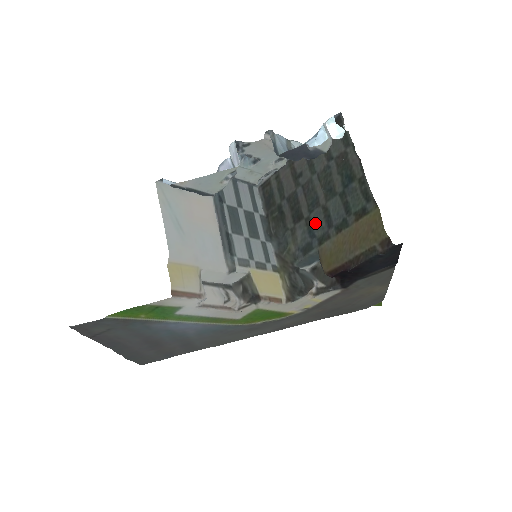
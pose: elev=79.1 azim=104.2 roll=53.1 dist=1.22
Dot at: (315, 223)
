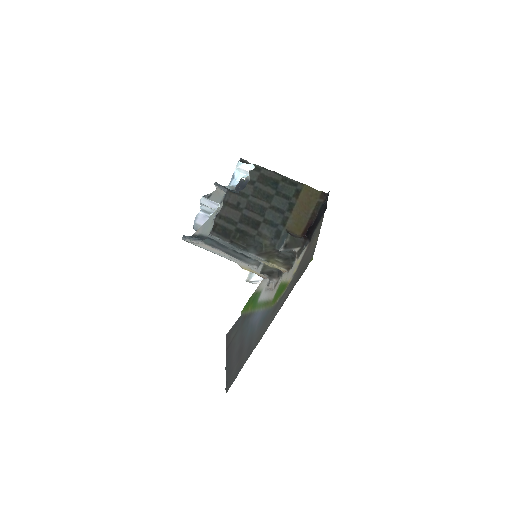
Dot at: (272, 219)
